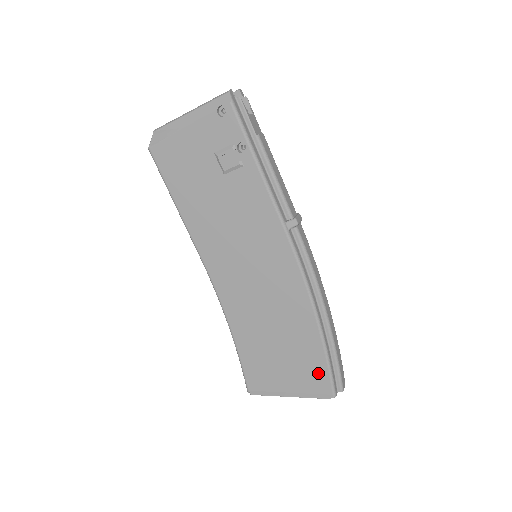
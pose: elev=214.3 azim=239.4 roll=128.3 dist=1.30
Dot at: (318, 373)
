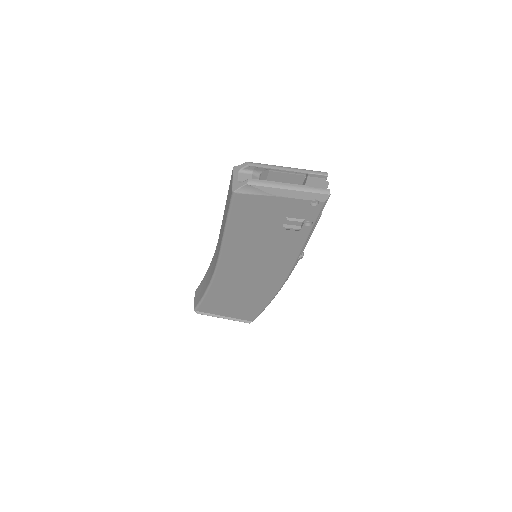
Dot at: (252, 314)
